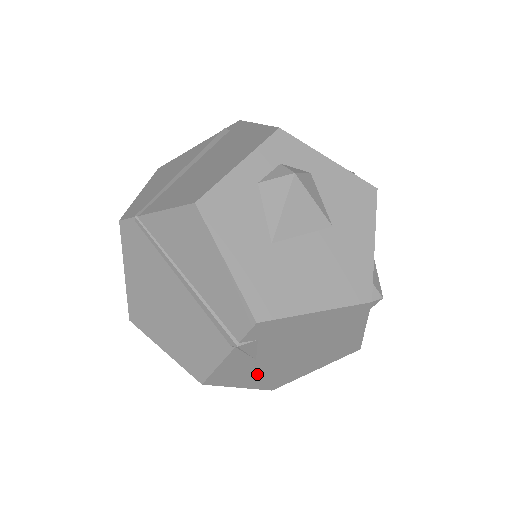
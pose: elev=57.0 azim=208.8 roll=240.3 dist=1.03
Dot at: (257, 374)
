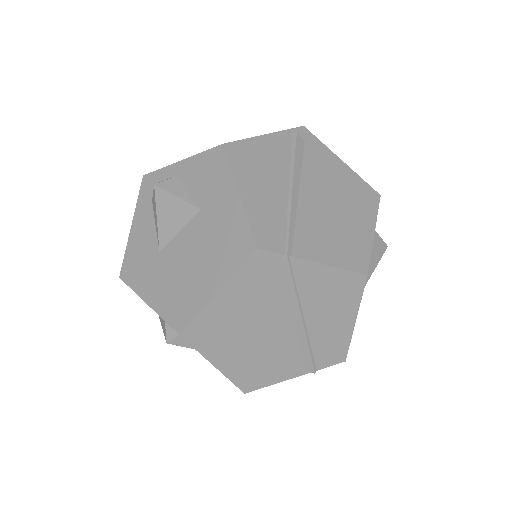
Dot at: occluded
